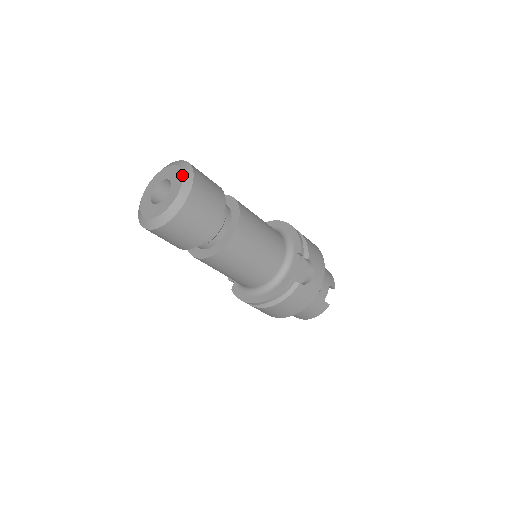
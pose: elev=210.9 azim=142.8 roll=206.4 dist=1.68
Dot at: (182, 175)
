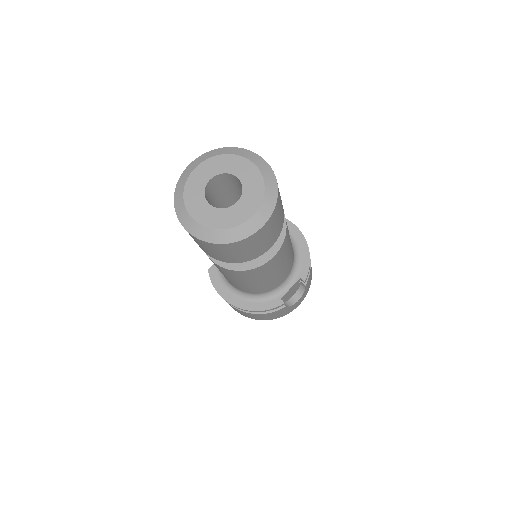
Dot at: (264, 192)
